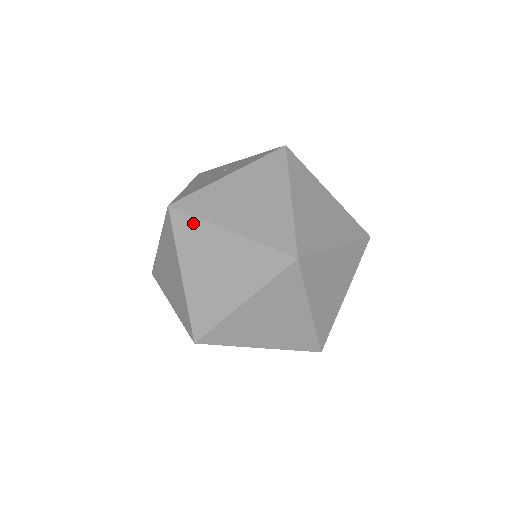
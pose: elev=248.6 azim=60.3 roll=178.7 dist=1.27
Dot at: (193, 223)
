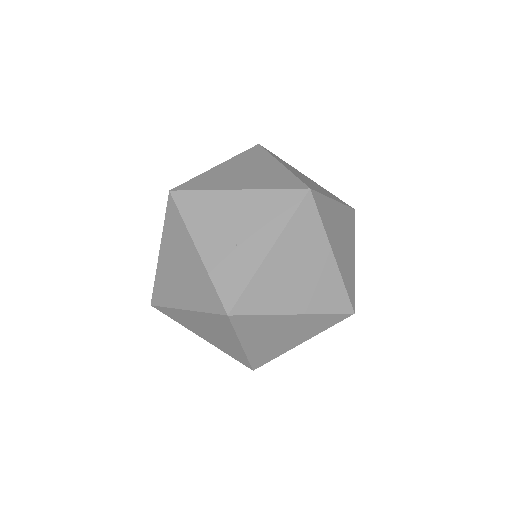
Dot at: (169, 311)
